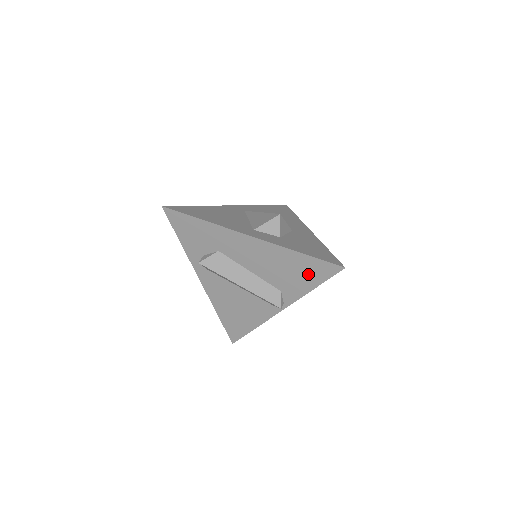
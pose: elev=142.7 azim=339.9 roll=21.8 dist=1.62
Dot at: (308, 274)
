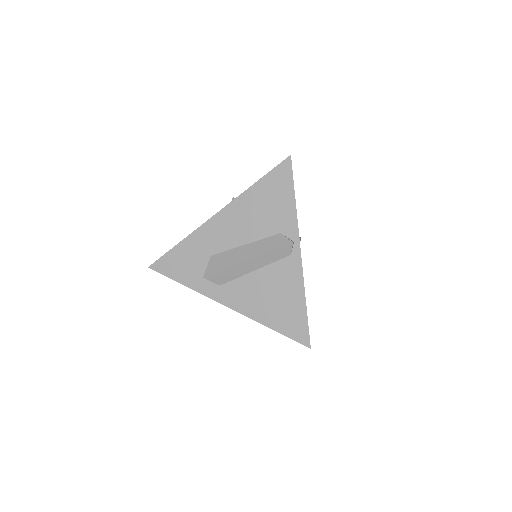
Dot at: (278, 192)
